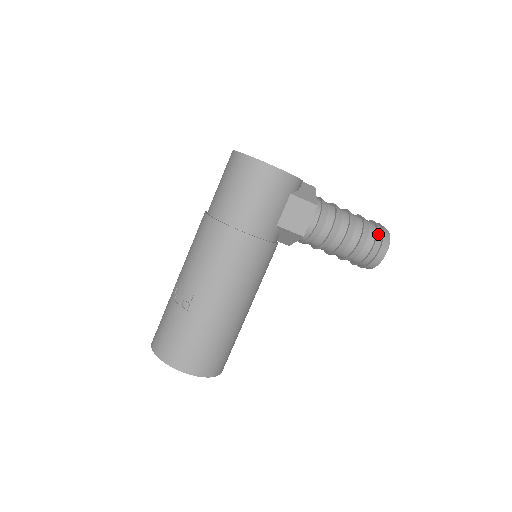
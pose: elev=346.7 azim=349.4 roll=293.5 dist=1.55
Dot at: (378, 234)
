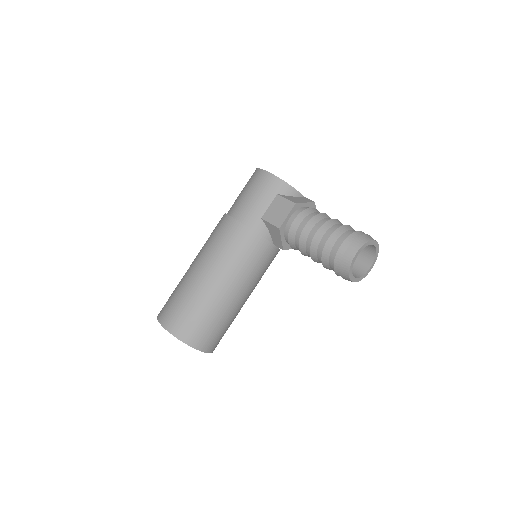
Dot at: (352, 235)
